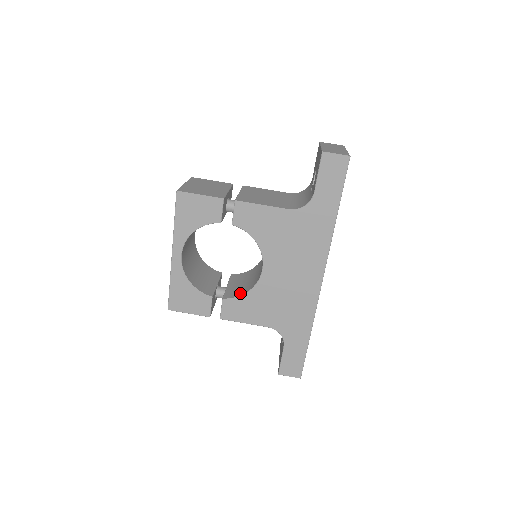
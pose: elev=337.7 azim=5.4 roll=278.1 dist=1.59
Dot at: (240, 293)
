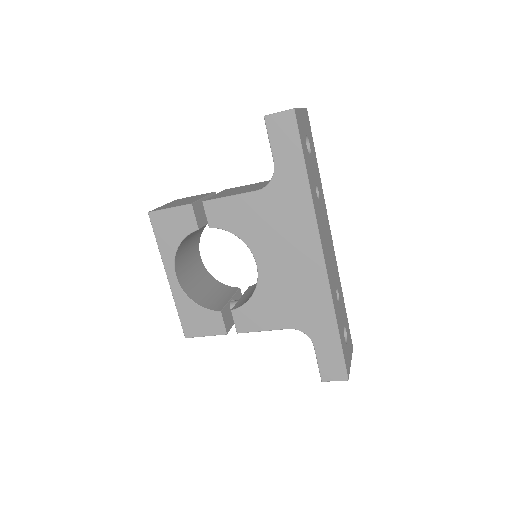
Dot at: (247, 299)
